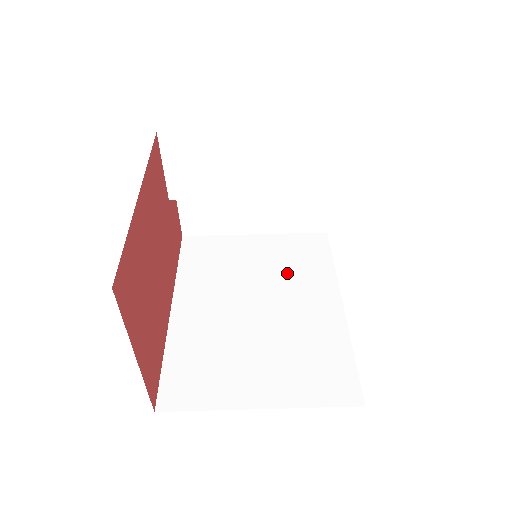
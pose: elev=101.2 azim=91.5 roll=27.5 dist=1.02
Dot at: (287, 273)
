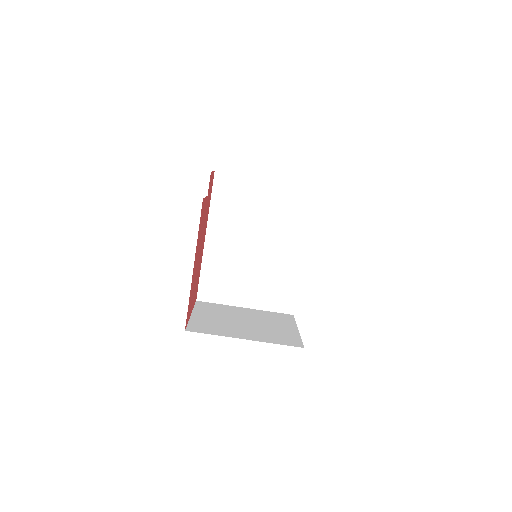
Dot at: (279, 223)
